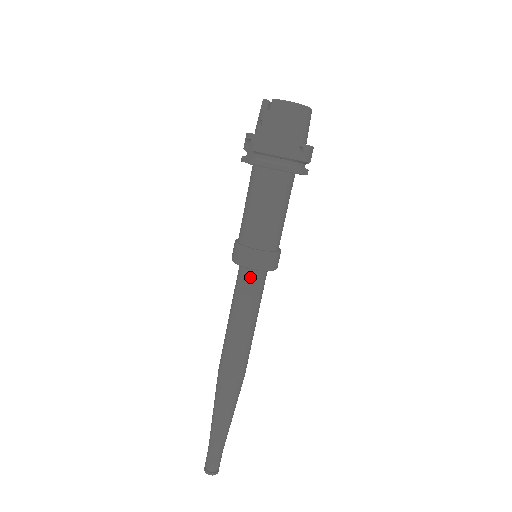
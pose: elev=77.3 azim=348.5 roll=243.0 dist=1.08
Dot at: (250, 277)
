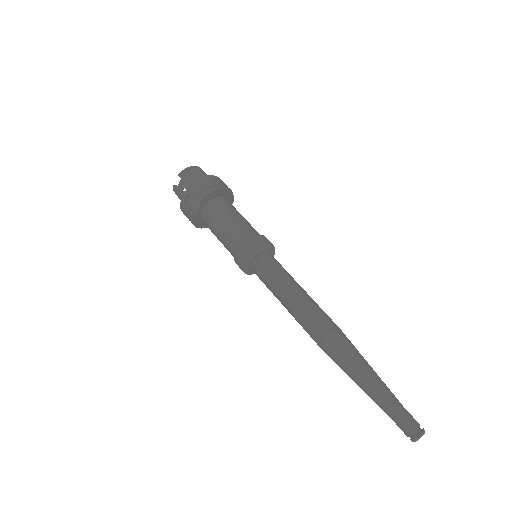
Dot at: (266, 260)
